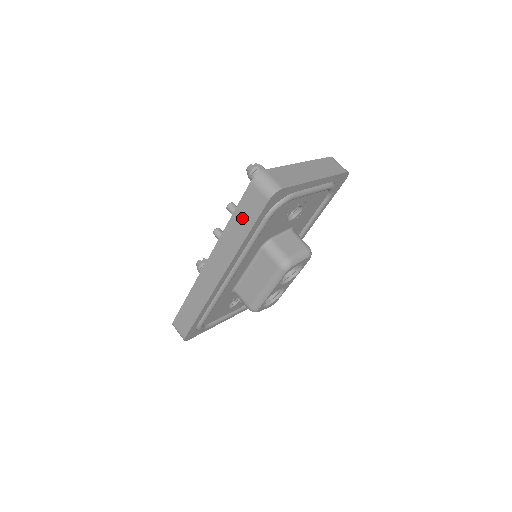
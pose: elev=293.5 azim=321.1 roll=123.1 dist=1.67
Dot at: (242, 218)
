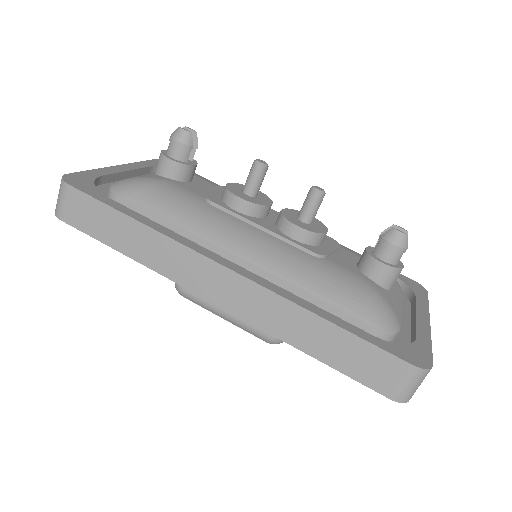
Dot at: (343, 349)
